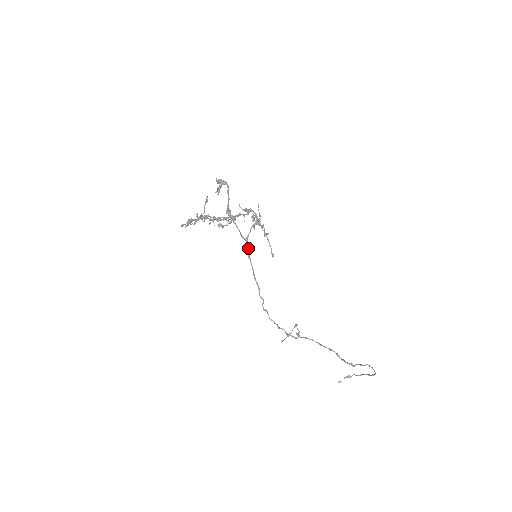
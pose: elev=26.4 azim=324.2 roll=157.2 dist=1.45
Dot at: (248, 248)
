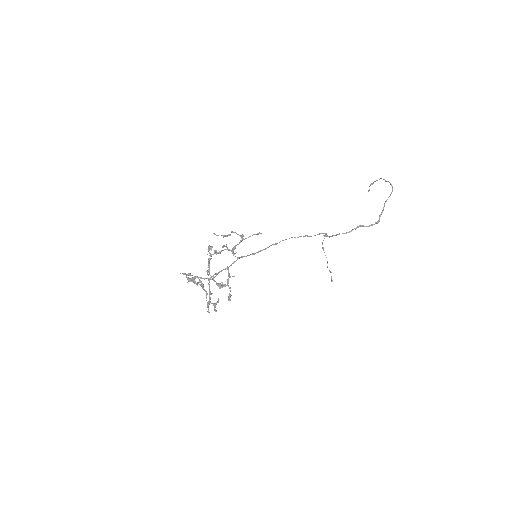
Dot at: (245, 256)
